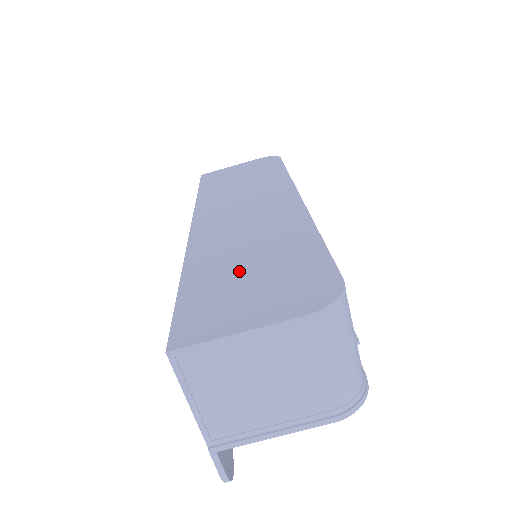
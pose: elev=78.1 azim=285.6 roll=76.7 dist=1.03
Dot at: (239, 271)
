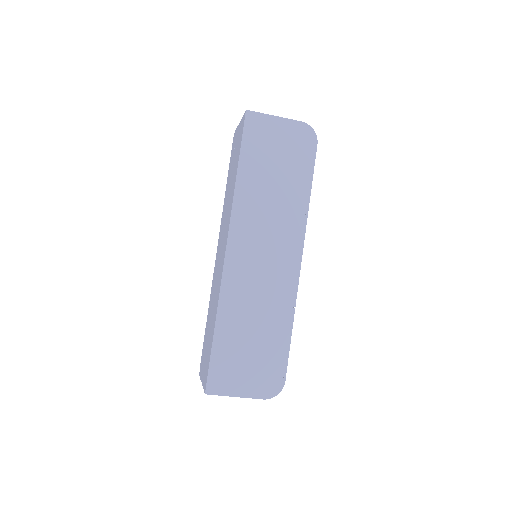
Dot at: (245, 343)
